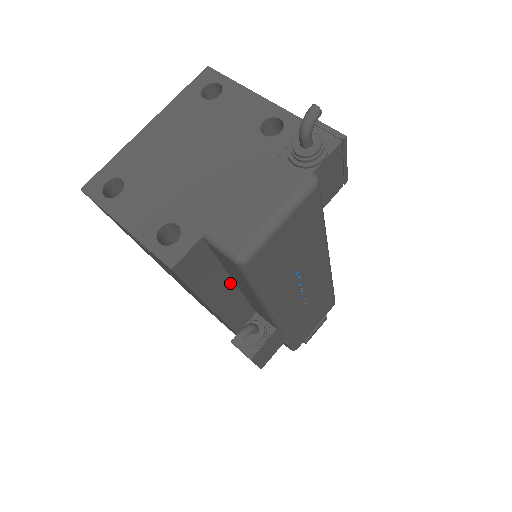
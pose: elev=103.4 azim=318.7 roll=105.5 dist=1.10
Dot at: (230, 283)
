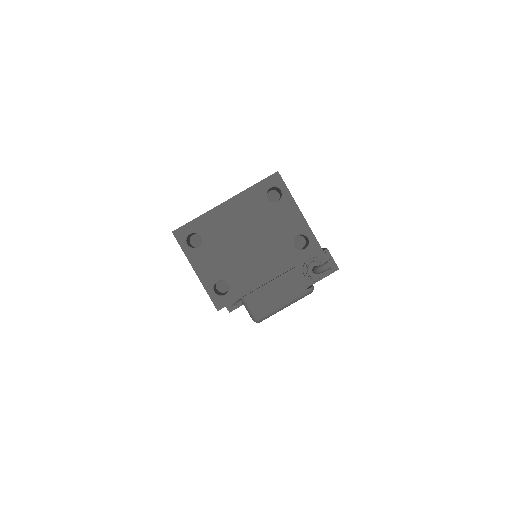
Dot at: occluded
